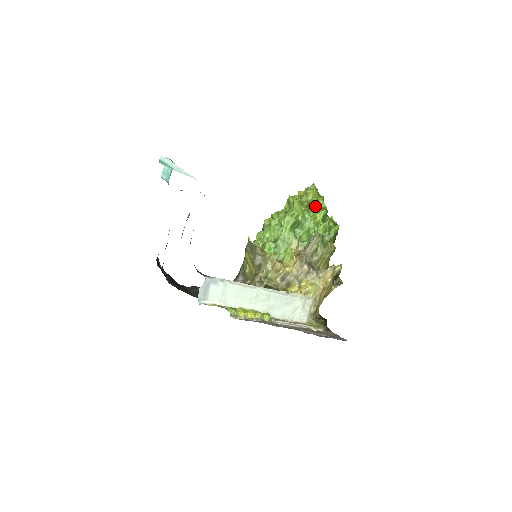
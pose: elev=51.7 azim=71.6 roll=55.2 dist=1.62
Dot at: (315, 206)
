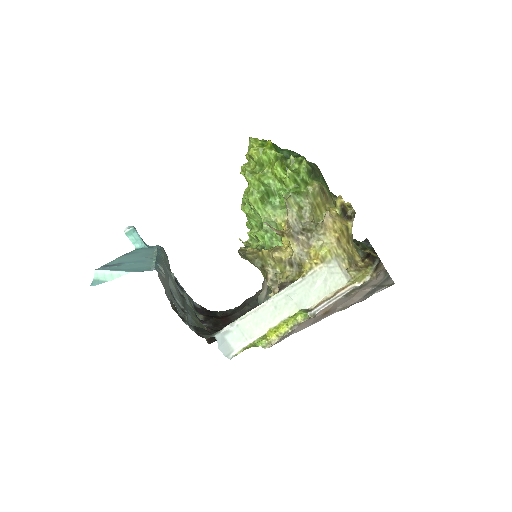
Dot at: (267, 161)
